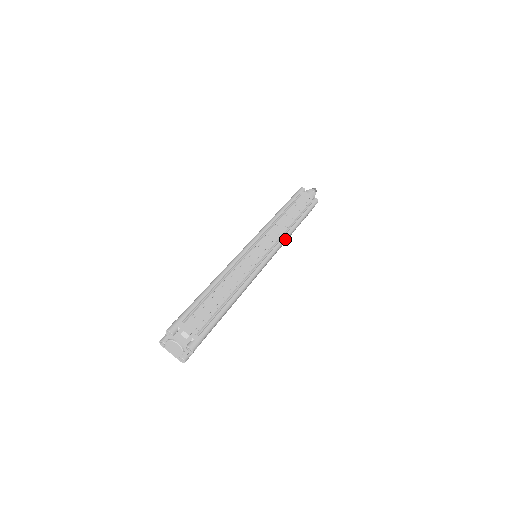
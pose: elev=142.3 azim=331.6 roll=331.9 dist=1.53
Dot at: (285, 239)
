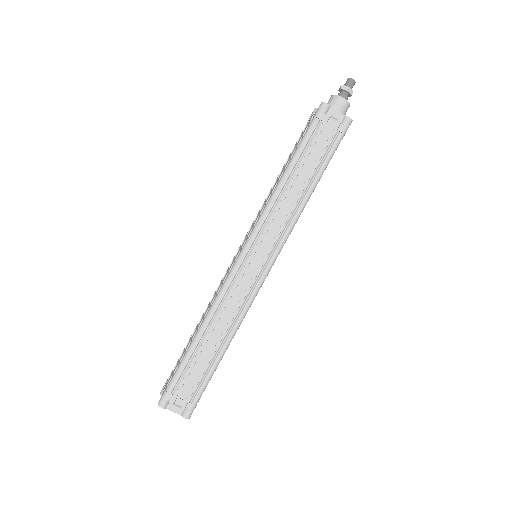
Dot at: (293, 225)
